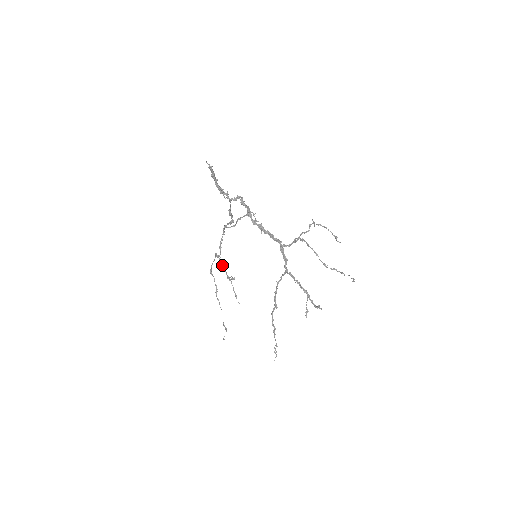
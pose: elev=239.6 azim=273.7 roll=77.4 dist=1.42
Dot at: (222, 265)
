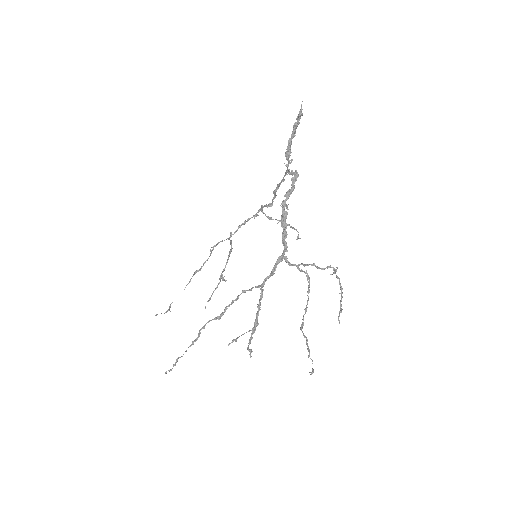
Dot at: (228, 258)
